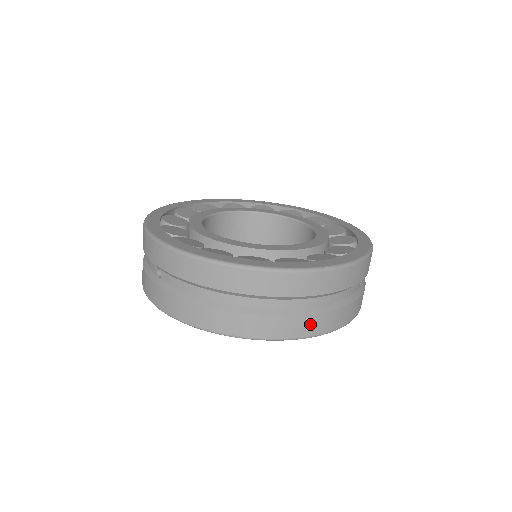
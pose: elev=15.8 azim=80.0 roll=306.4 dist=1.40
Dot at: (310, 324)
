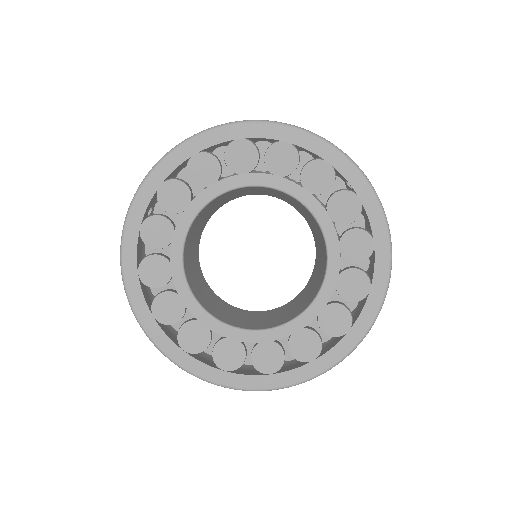
Dot at: occluded
